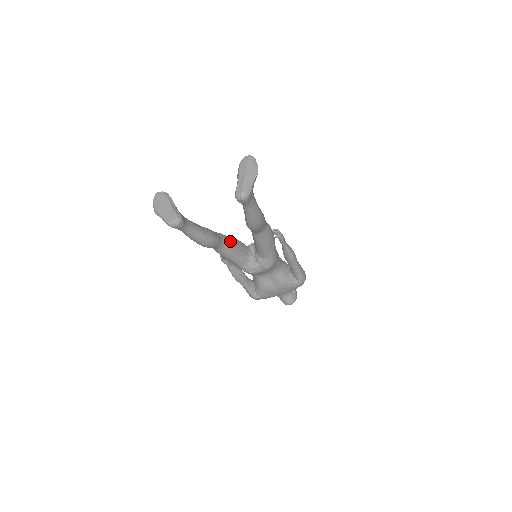
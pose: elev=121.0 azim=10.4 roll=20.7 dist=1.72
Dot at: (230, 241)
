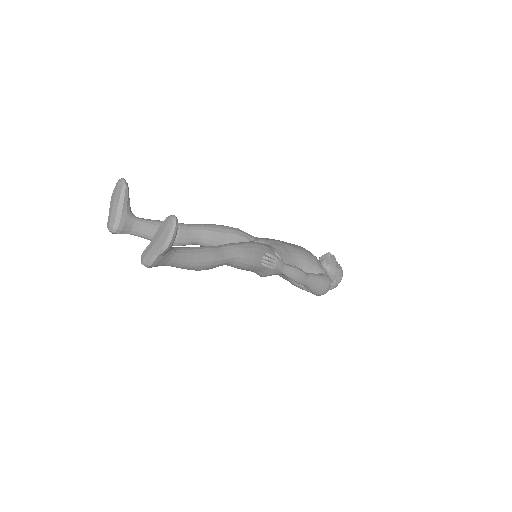
Dot at: (214, 240)
